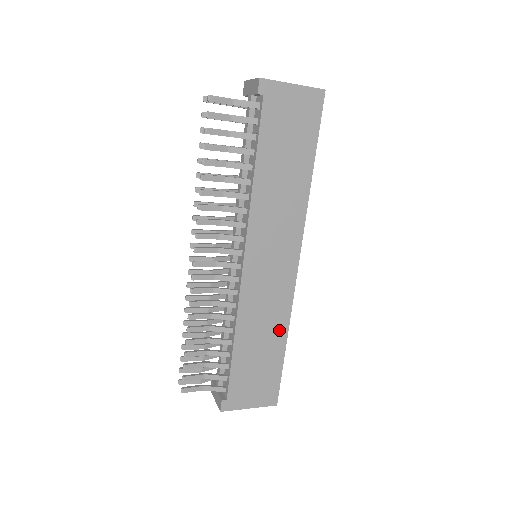
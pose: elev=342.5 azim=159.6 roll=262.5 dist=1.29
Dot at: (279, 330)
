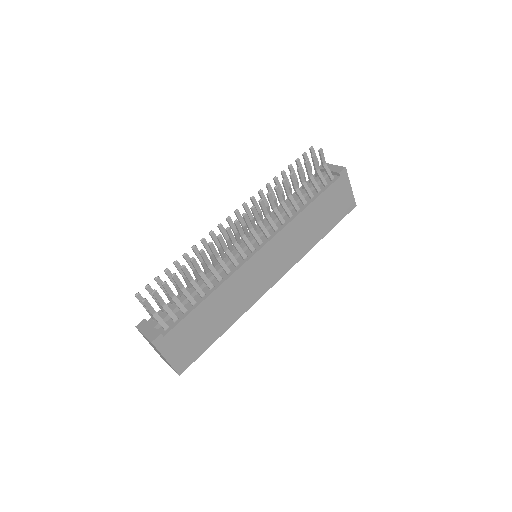
Dot at: (232, 316)
